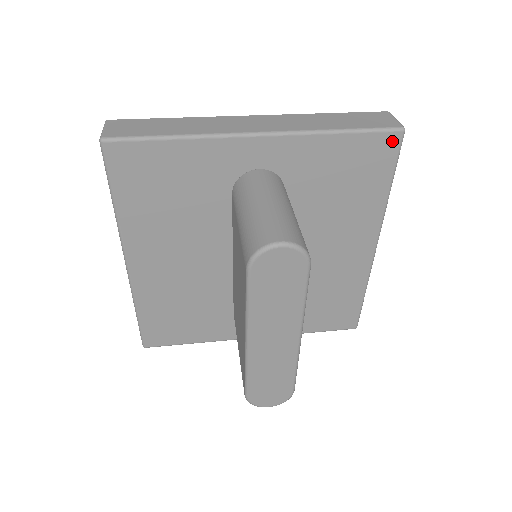
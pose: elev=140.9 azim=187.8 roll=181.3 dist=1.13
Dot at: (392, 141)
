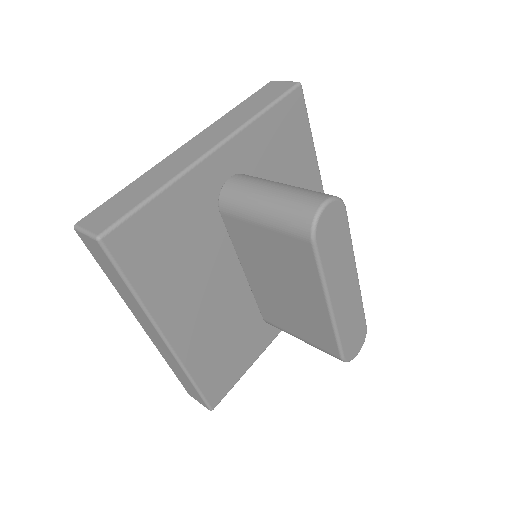
Dot at: (298, 97)
